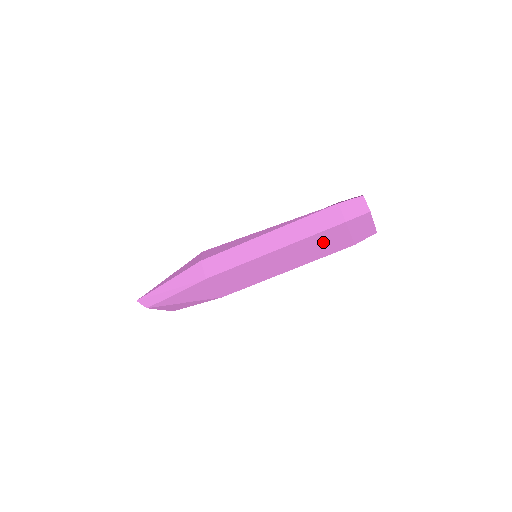
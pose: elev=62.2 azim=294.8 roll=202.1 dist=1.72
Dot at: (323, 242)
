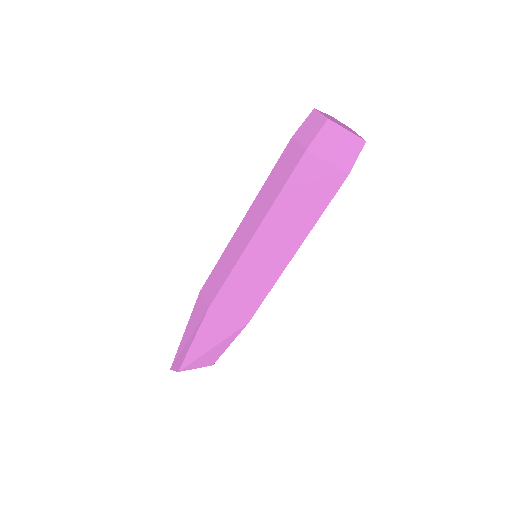
Dot at: (303, 192)
